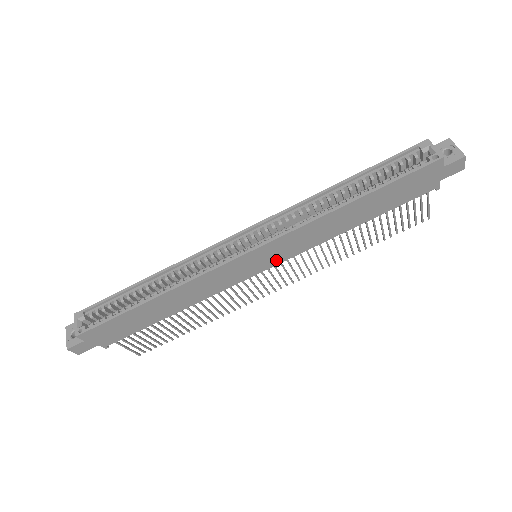
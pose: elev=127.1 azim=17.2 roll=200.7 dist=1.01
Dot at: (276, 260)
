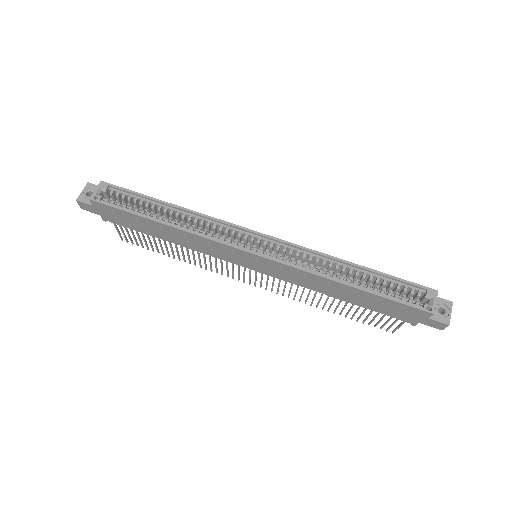
Dot at: (266, 271)
